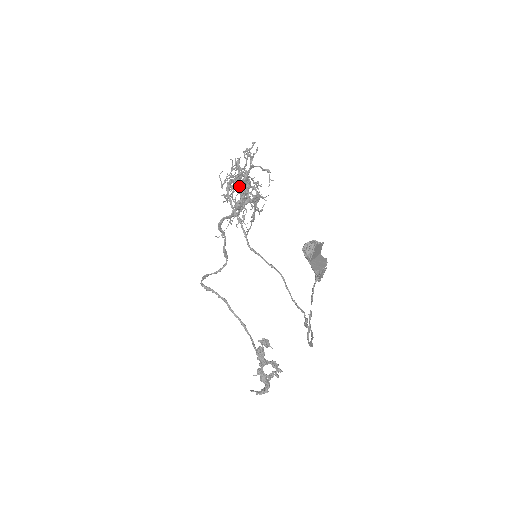
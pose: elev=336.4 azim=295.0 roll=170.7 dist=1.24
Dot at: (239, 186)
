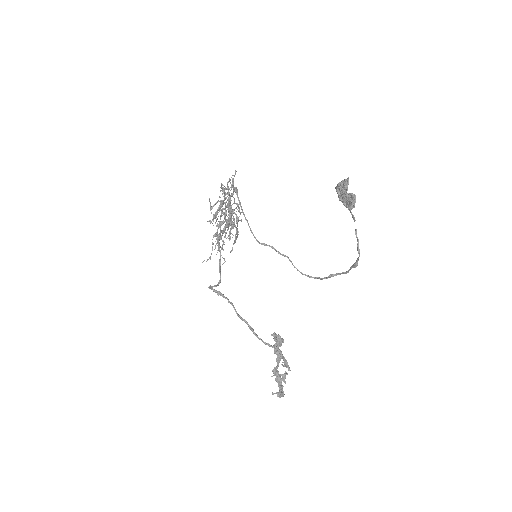
Dot at: (229, 204)
